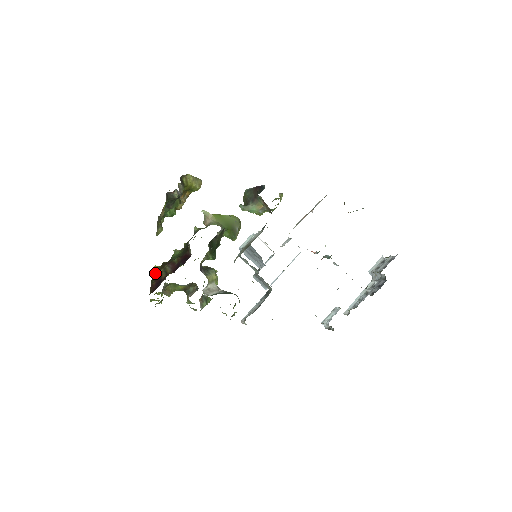
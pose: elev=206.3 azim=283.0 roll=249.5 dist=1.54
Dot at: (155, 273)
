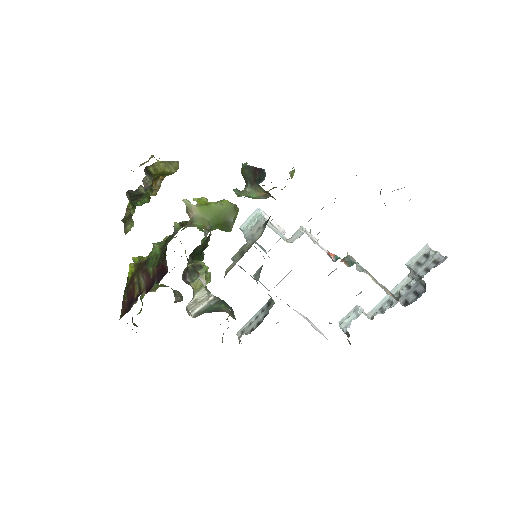
Dot at: (130, 276)
